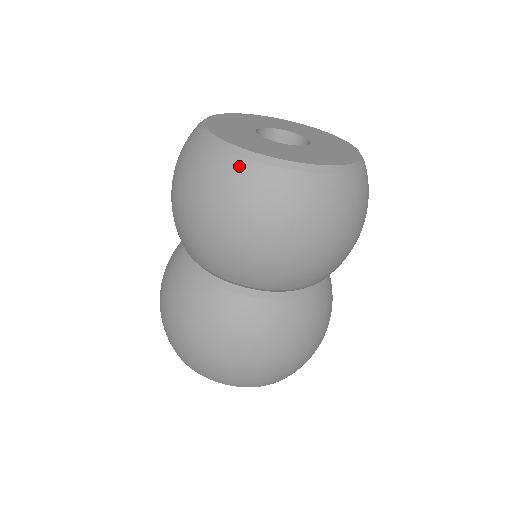
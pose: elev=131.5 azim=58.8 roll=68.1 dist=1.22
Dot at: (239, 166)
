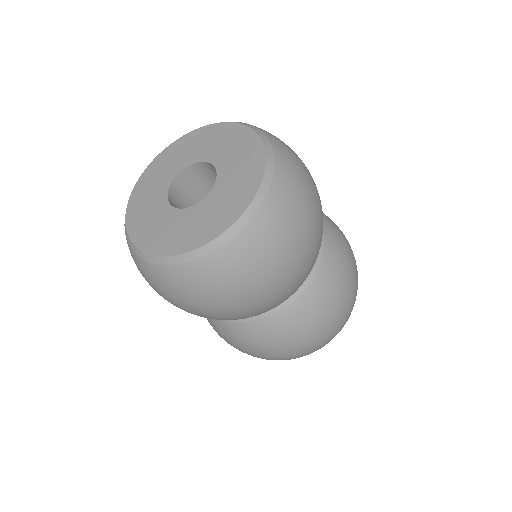
Dot at: (136, 260)
